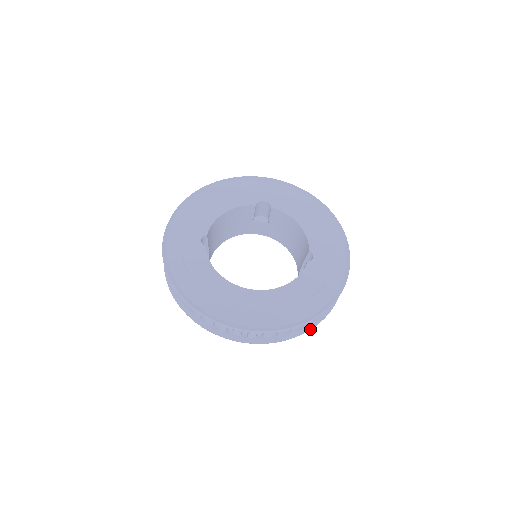
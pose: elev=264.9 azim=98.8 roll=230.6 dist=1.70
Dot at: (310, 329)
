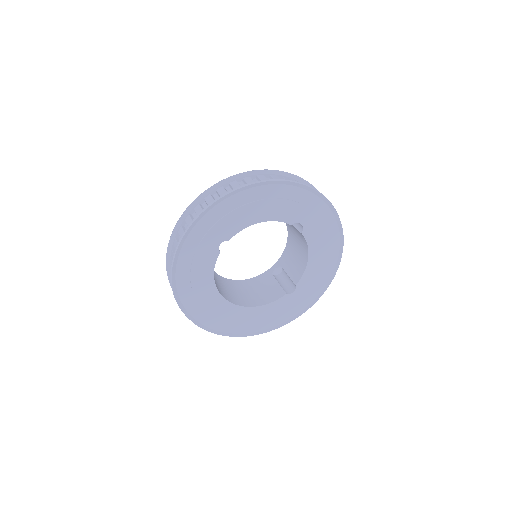
Dot at: occluded
